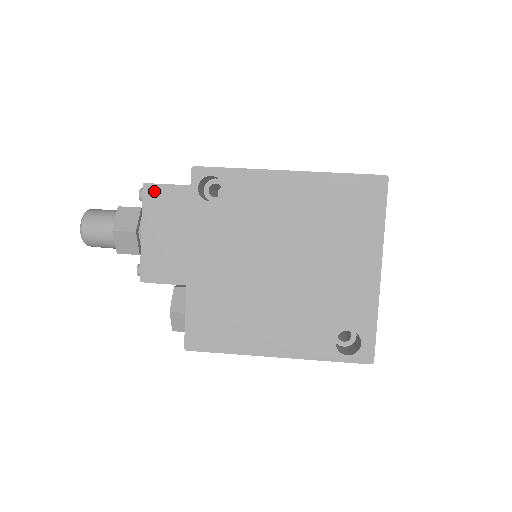
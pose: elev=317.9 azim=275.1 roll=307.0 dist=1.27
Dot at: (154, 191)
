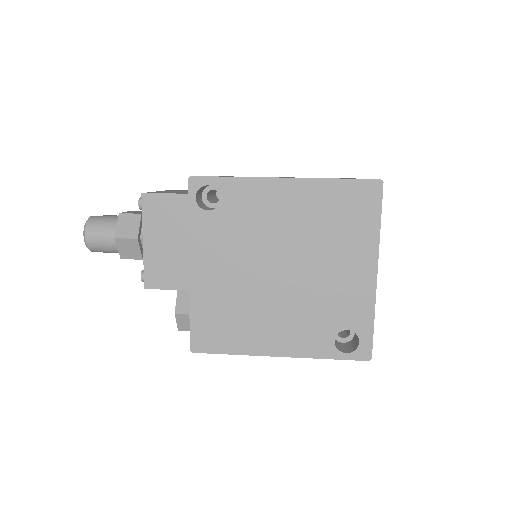
Dot at: (153, 200)
